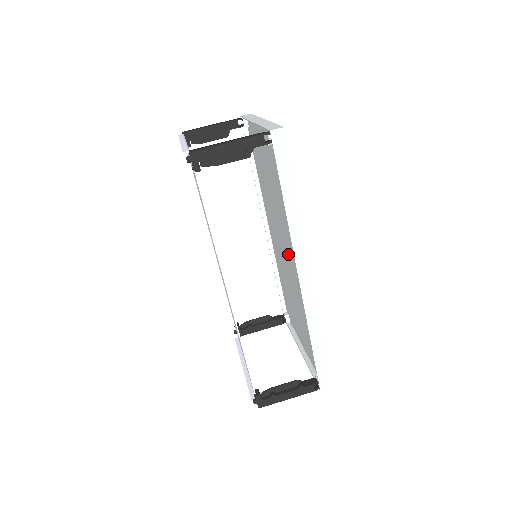
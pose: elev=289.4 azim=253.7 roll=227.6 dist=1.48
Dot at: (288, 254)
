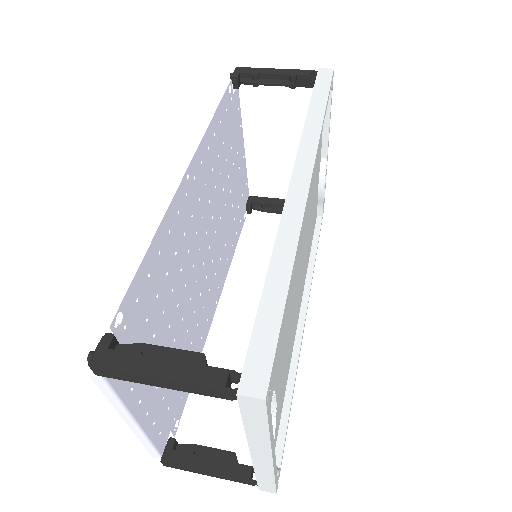
Dot at: occluded
